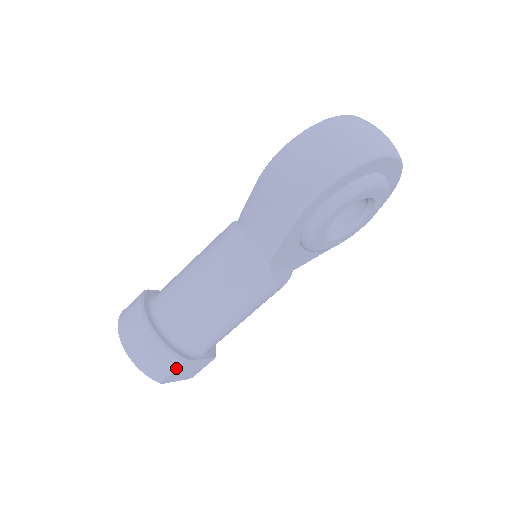
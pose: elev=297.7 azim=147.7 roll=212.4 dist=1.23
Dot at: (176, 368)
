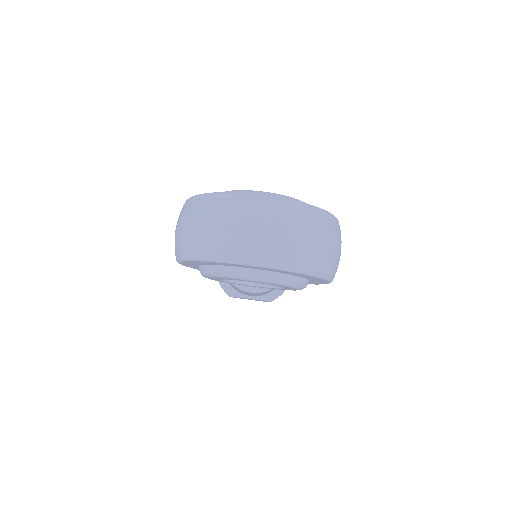
Dot at: (229, 296)
